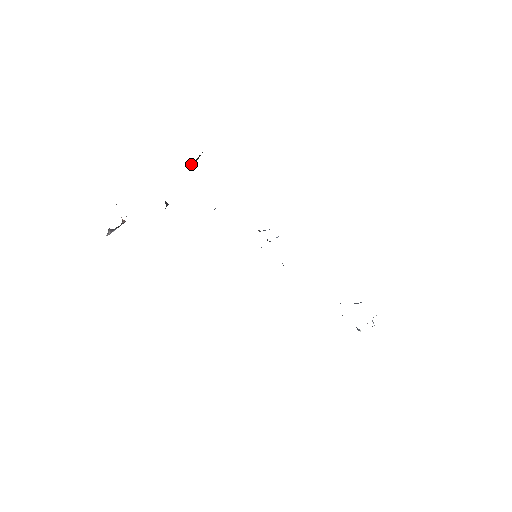
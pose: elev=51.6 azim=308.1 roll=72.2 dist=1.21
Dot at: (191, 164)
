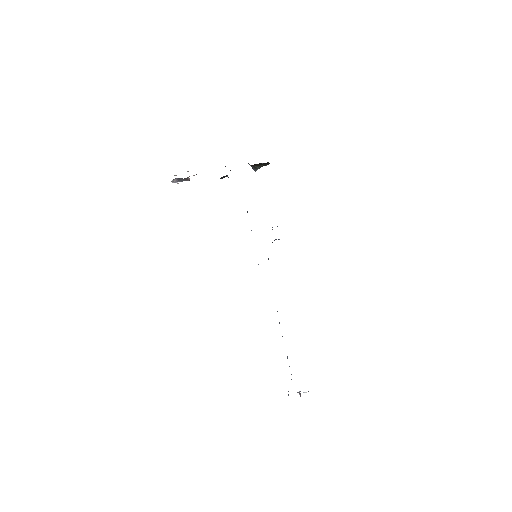
Dot at: (255, 167)
